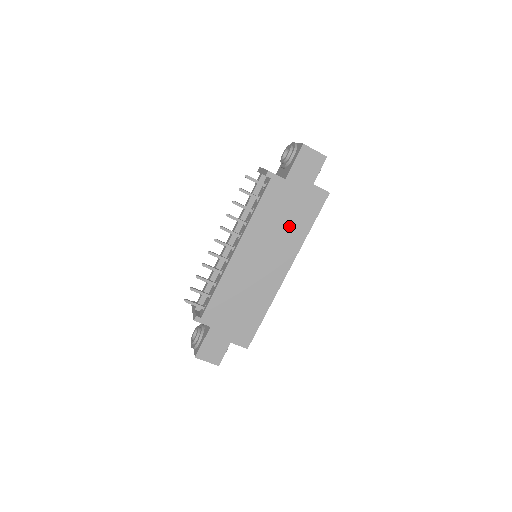
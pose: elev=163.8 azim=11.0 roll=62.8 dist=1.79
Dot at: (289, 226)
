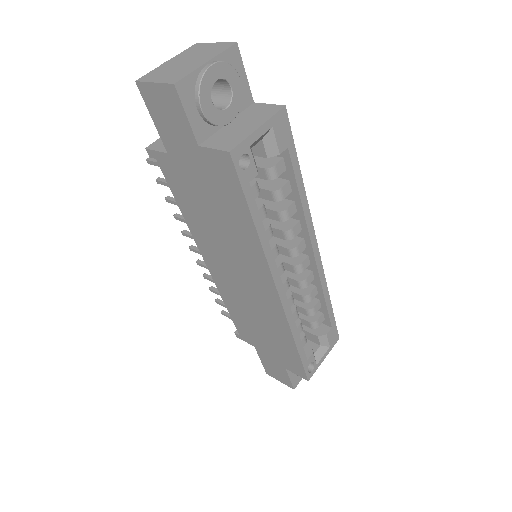
Dot at: (227, 224)
